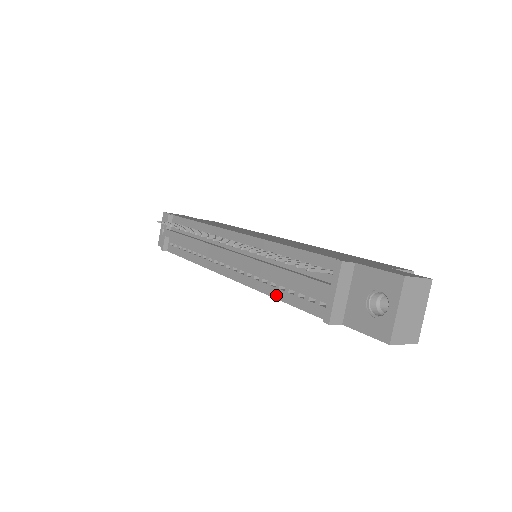
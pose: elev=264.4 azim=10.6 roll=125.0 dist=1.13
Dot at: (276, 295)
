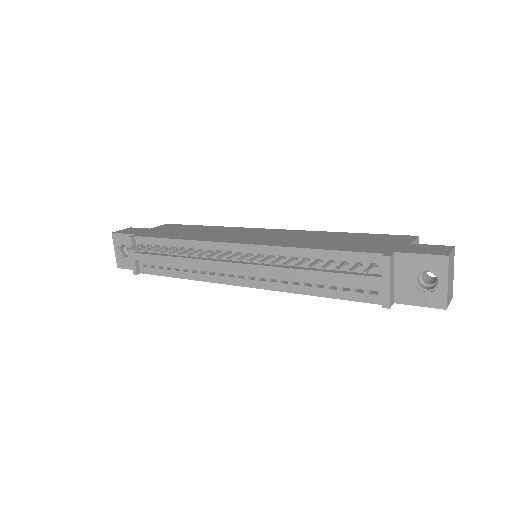
Dot at: (315, 293)
